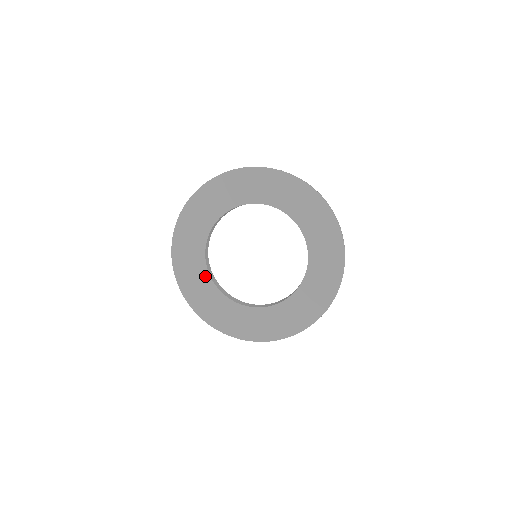
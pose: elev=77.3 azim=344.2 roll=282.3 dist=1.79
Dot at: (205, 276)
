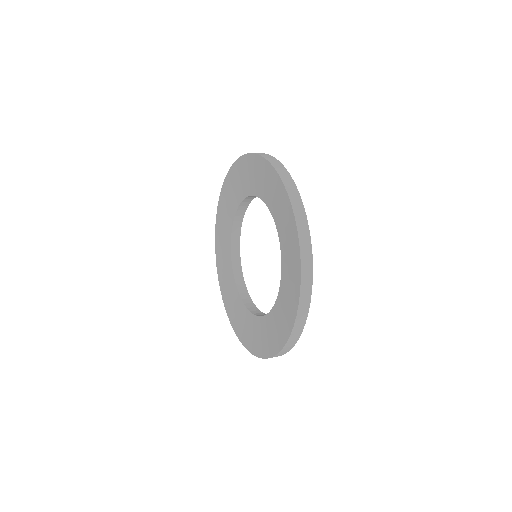
Dot at: (228, 248)
